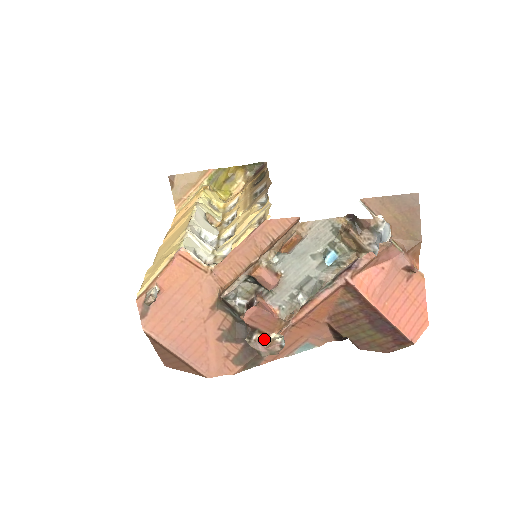
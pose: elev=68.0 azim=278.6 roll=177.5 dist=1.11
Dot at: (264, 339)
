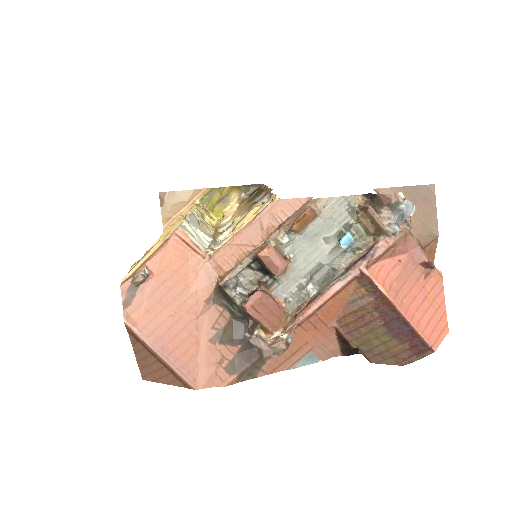
Dot at: (266, 338)
